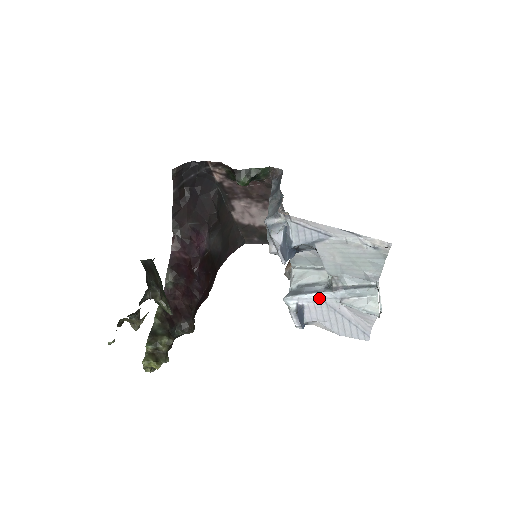
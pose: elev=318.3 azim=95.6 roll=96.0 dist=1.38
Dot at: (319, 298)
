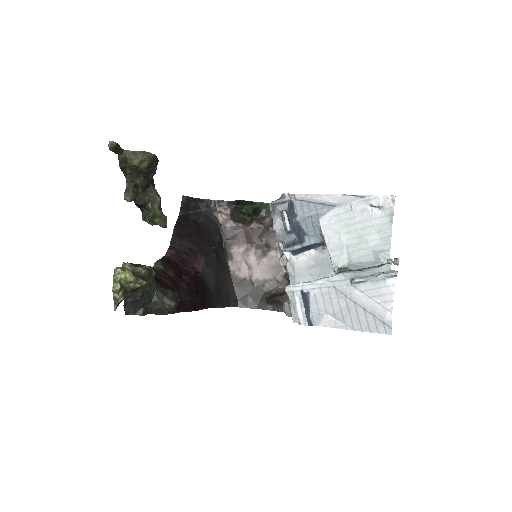
Dot at: (326, 282)
